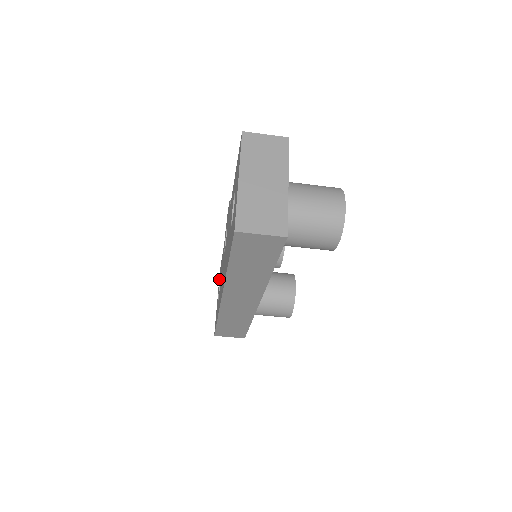
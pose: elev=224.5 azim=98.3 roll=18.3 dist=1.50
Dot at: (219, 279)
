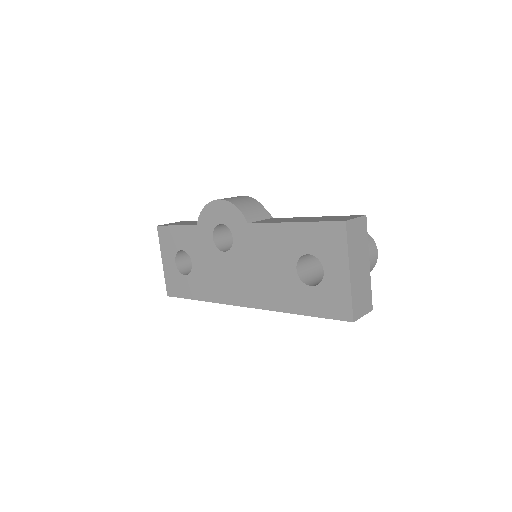
Dot at: (165, 242)
